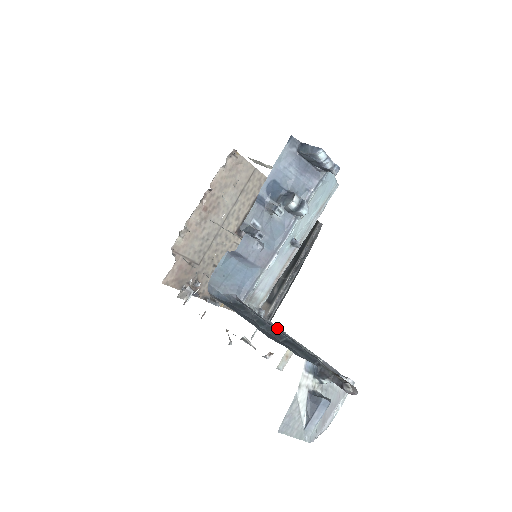
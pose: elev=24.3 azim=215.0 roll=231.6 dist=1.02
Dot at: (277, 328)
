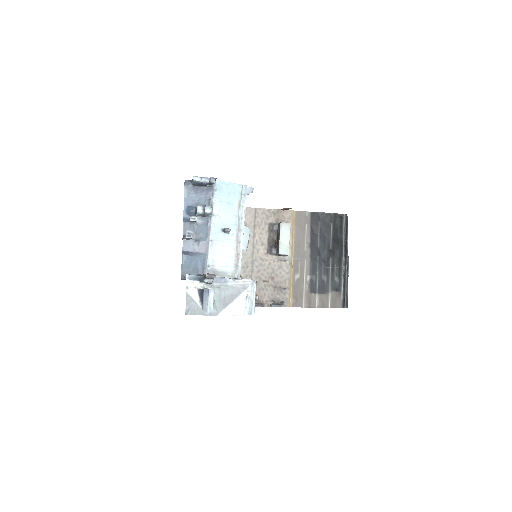
Dot at: occluded
